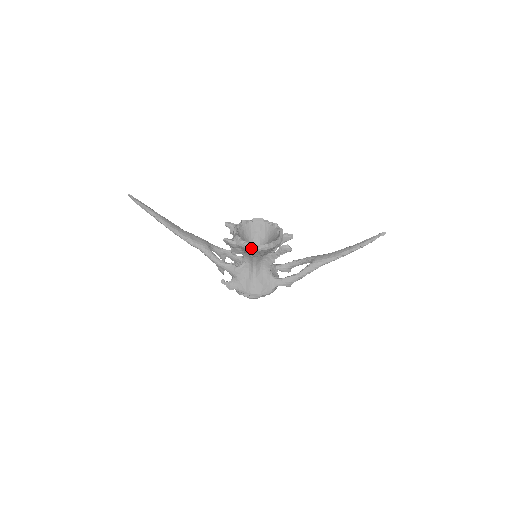
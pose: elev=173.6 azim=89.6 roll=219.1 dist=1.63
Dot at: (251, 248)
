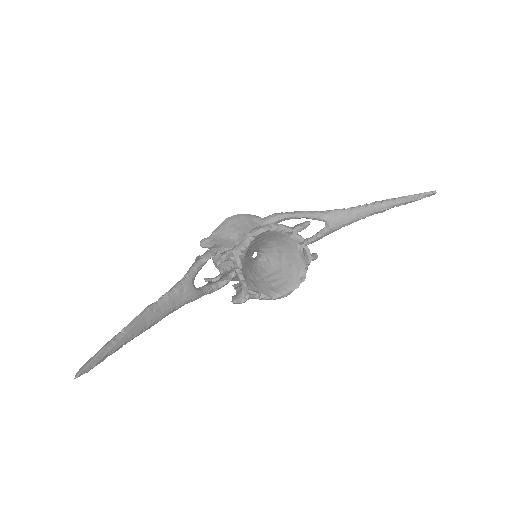
Dot at: (275, 299)
